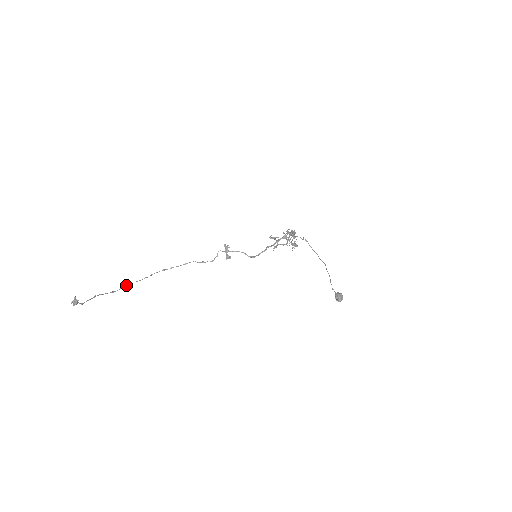
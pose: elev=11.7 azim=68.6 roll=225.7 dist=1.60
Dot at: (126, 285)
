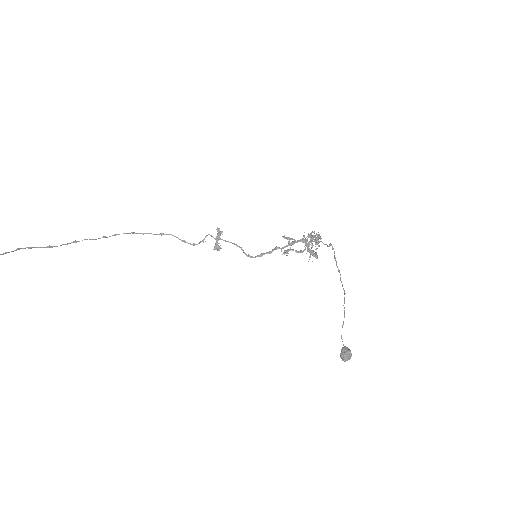
Dot at: occluded
